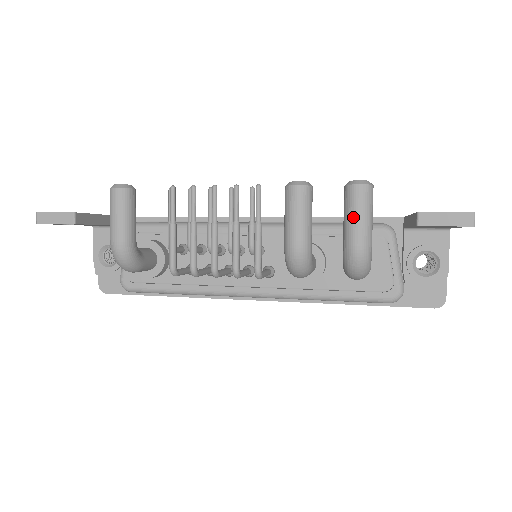
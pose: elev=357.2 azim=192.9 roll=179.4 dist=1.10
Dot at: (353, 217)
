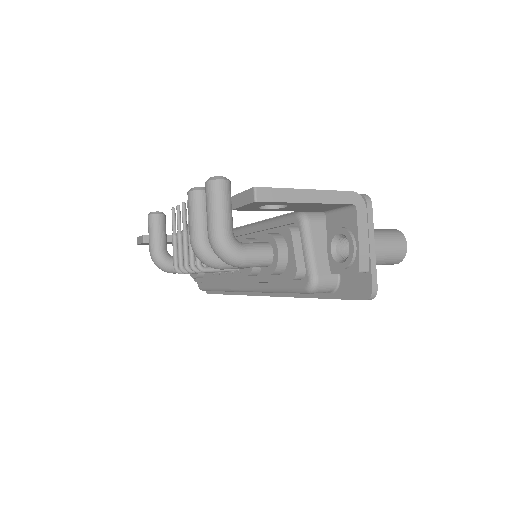
Dot at: (206, 211)
